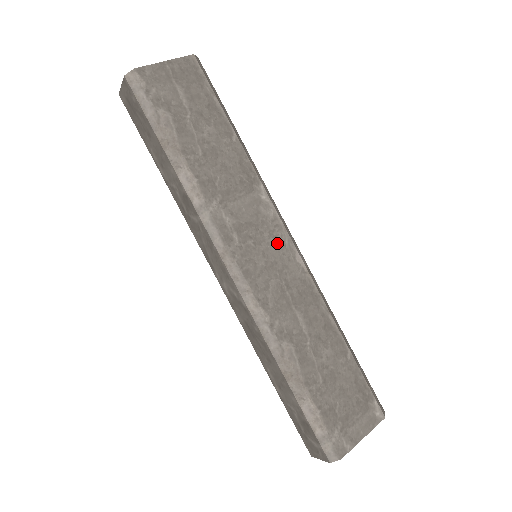
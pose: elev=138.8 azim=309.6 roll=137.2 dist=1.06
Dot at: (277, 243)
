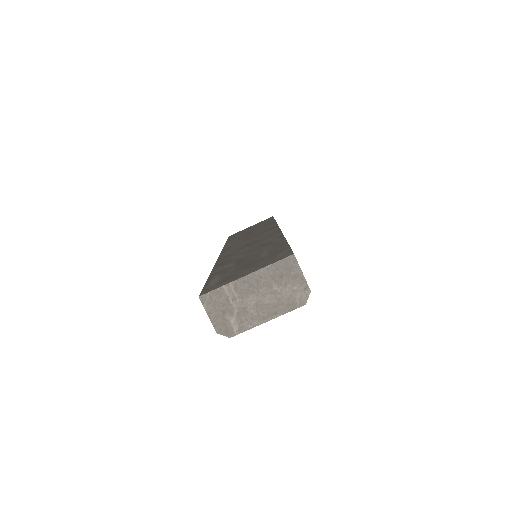
Dot at: occluded
